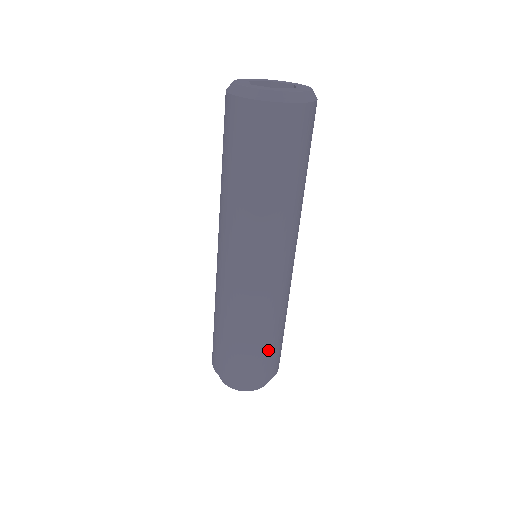
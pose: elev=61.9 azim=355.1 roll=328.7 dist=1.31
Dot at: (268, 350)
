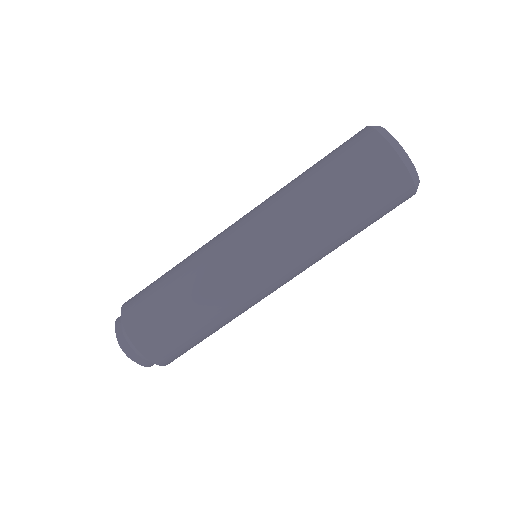
Dot at: (170, 316)
